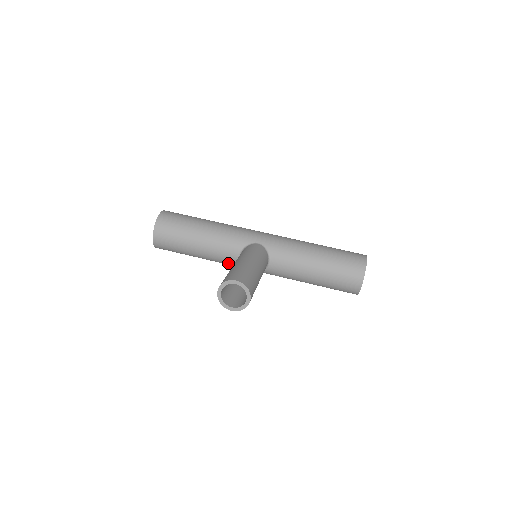
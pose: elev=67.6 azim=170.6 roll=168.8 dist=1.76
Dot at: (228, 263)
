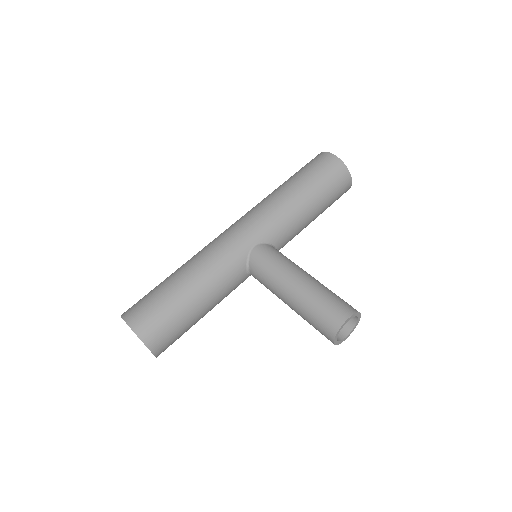
Dot at: occluded
